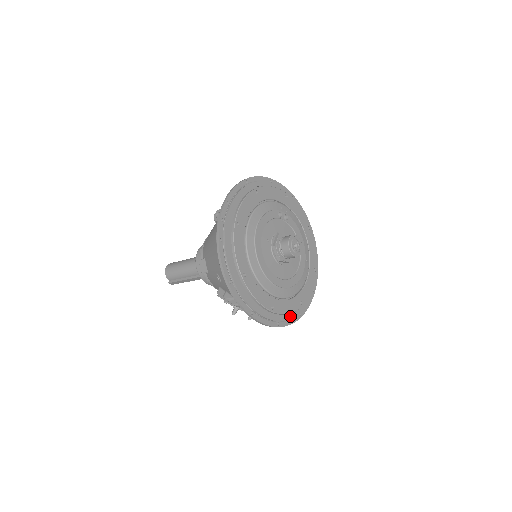
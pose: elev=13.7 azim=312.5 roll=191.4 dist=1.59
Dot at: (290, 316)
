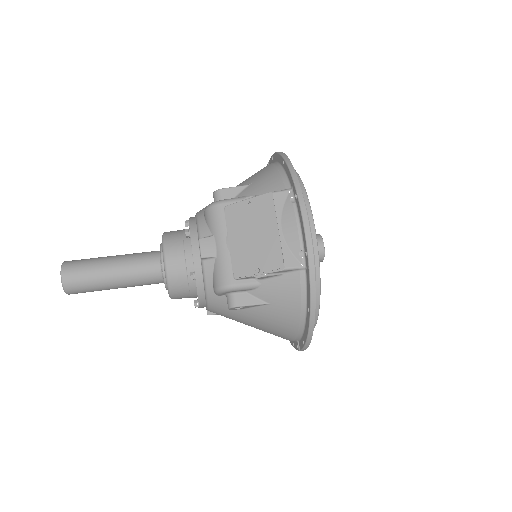
Dot at: occluded
